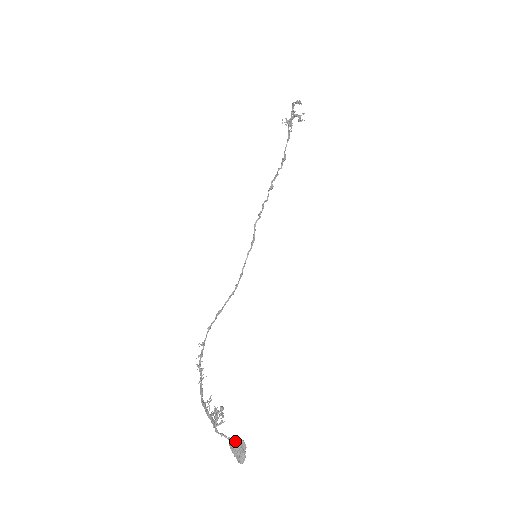
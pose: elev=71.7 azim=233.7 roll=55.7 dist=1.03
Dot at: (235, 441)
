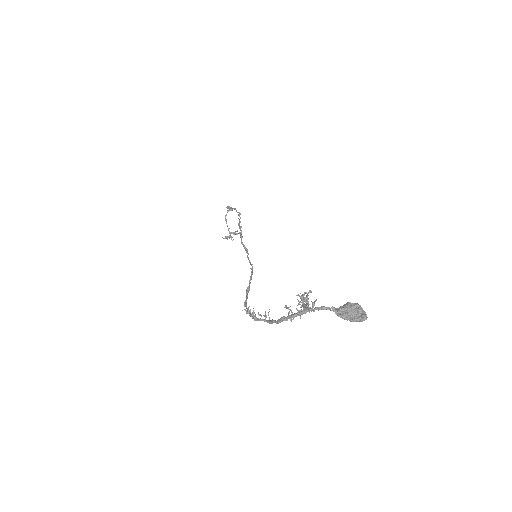
Dot at: (341, 308)
